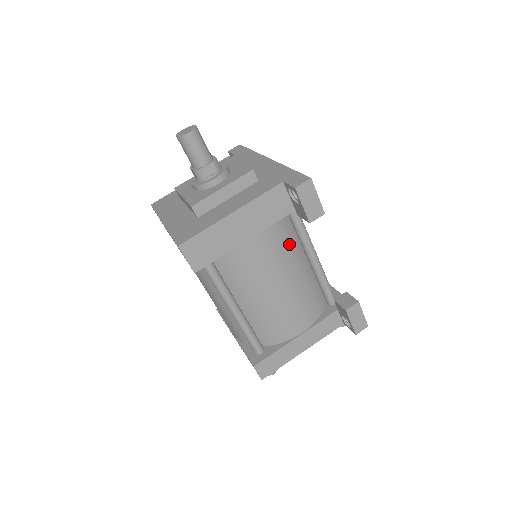
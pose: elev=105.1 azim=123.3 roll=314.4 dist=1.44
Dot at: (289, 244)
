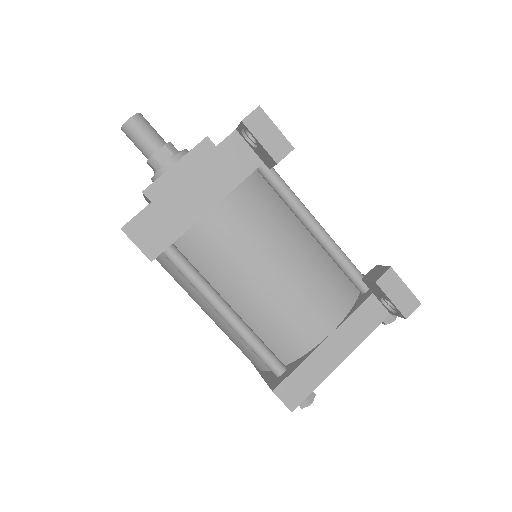
Dot at: (274, 212)
